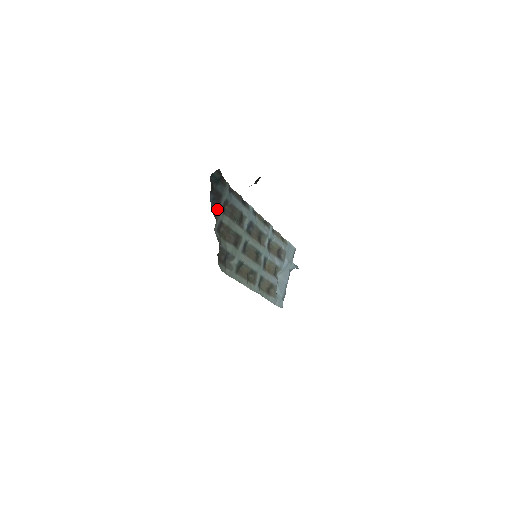
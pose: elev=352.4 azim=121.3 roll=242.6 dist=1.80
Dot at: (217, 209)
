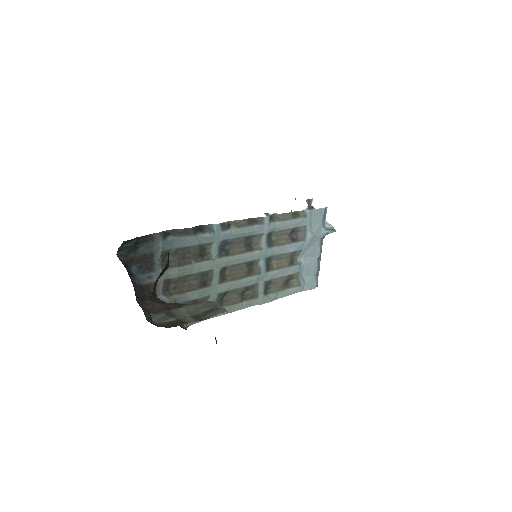
Dot at: (152, 273)
